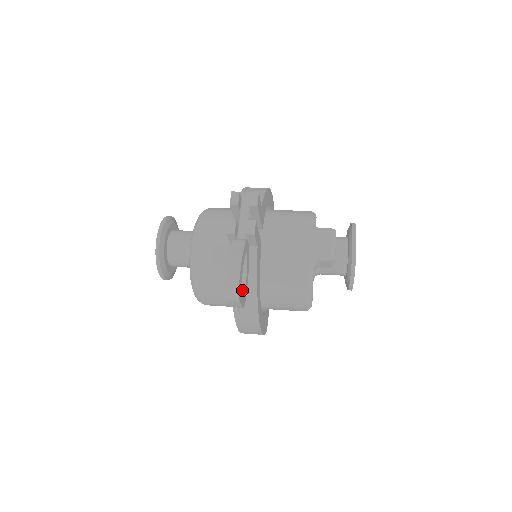
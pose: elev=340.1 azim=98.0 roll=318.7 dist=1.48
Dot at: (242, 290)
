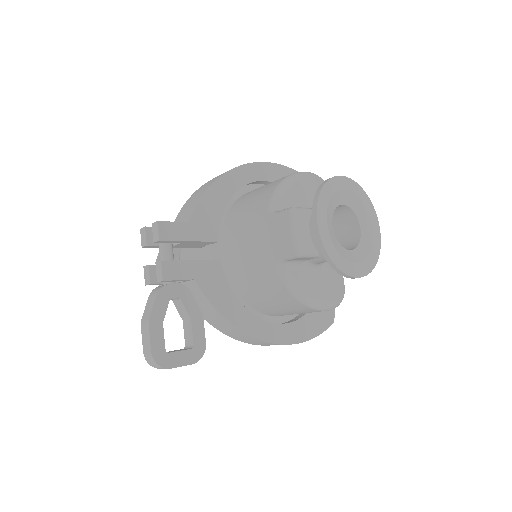
Dot at: (191, 341)
